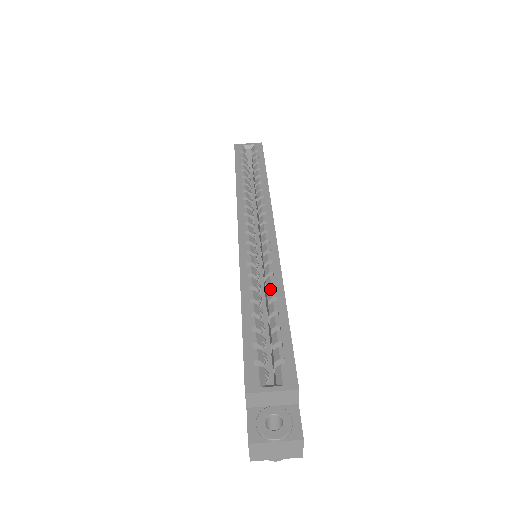
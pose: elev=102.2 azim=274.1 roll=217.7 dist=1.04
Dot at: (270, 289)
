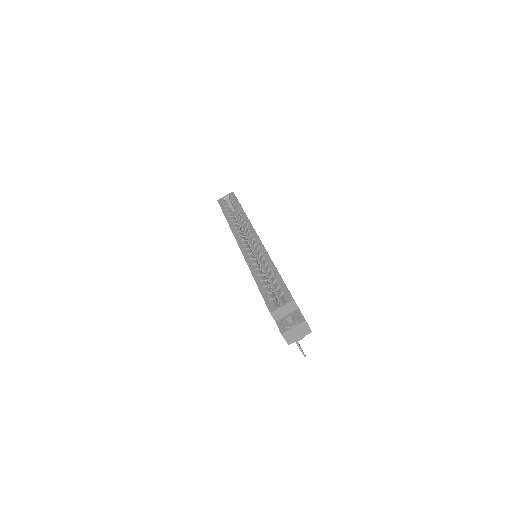
Dot at: (266, 266)
